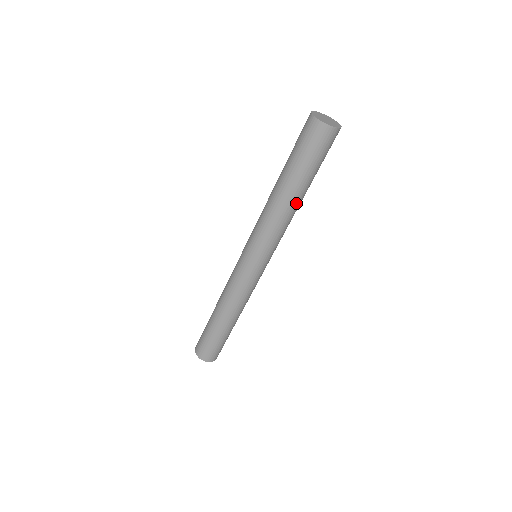
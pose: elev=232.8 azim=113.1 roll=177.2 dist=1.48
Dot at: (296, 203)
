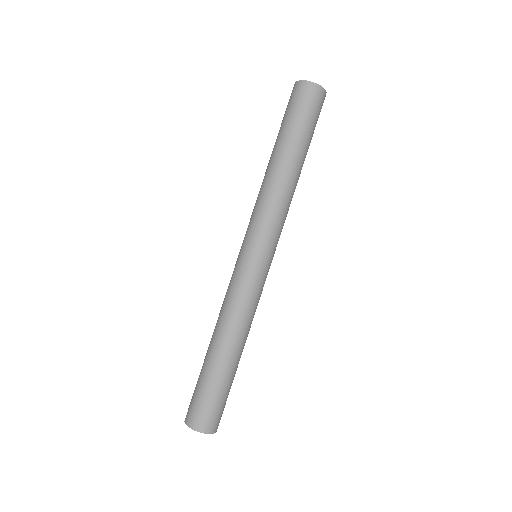
Dot at: (297, 175)
